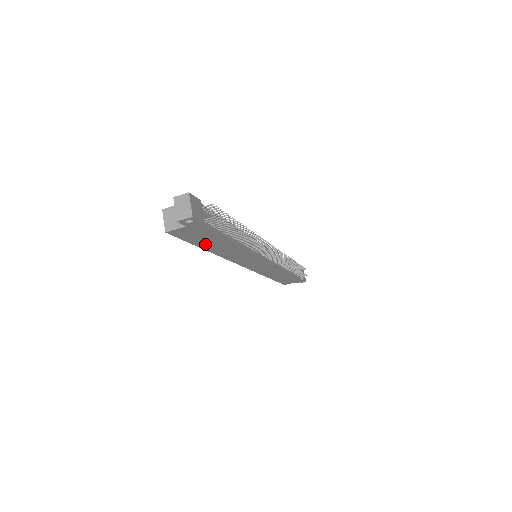
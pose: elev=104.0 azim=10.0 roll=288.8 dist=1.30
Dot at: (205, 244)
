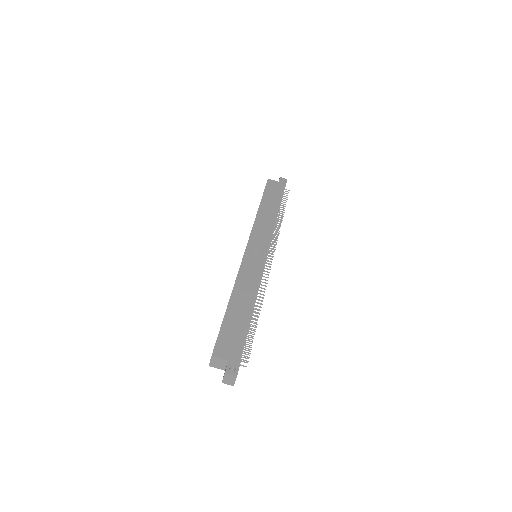
Dot at: occluded
